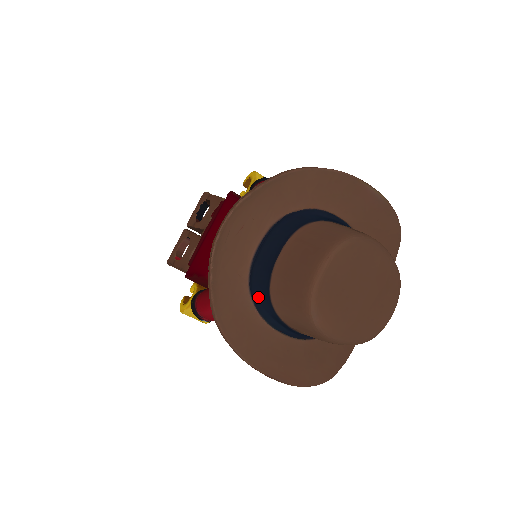
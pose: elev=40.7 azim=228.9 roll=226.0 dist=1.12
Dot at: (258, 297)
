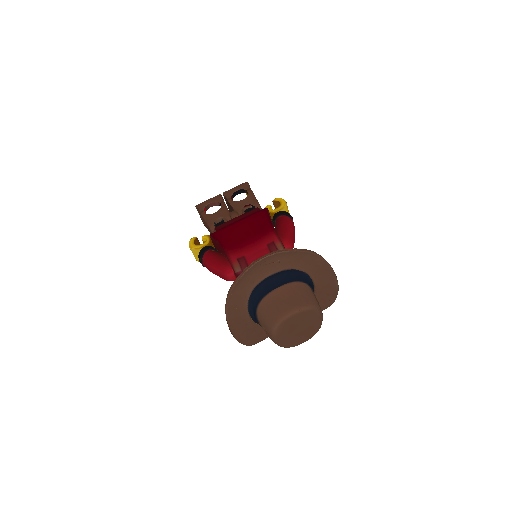
Dot at: (254, 296)
